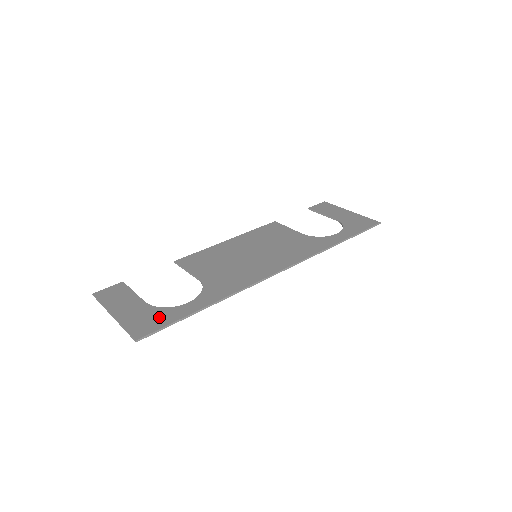
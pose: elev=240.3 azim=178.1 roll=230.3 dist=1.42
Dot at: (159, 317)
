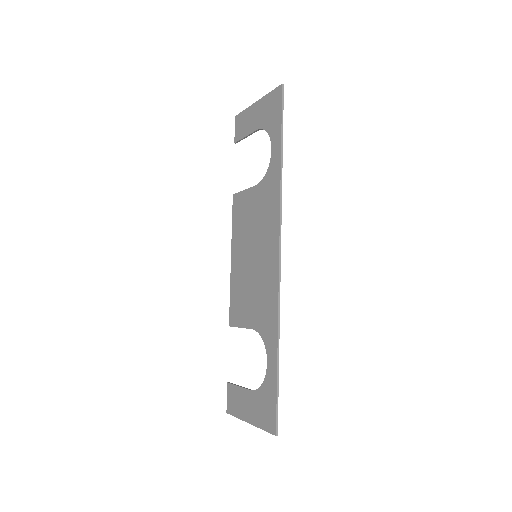
Dot at: (267, 398)
